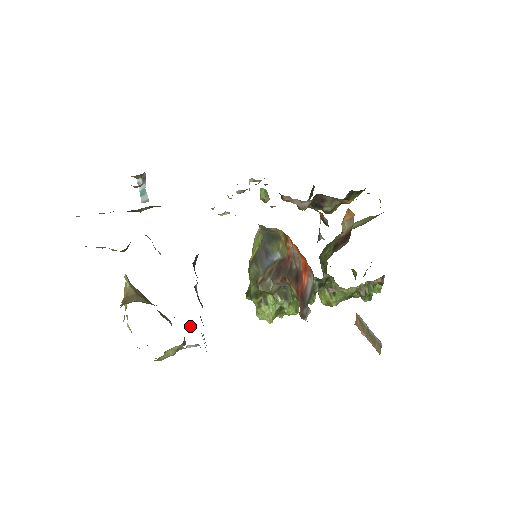
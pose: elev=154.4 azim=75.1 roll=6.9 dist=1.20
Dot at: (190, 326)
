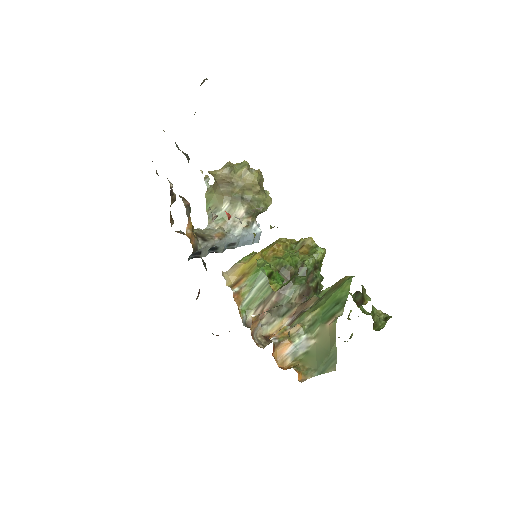
Dot at: (245, 227)
